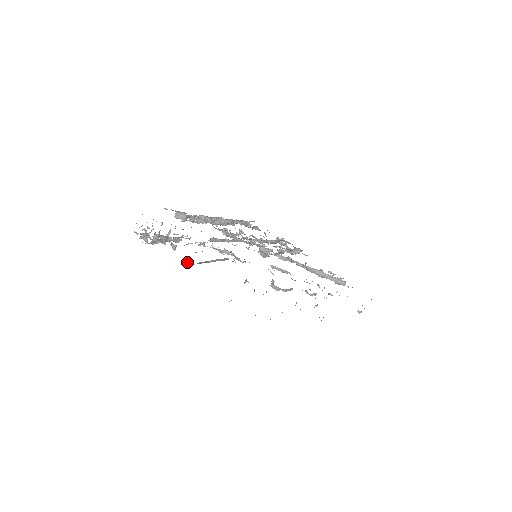
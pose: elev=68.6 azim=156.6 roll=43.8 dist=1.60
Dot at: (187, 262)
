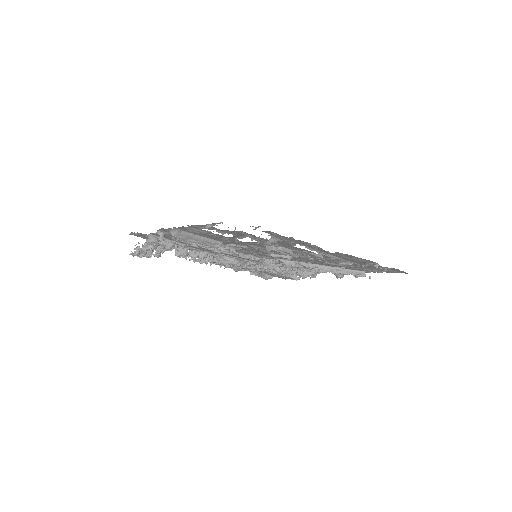
Dot at: (171, 233)
